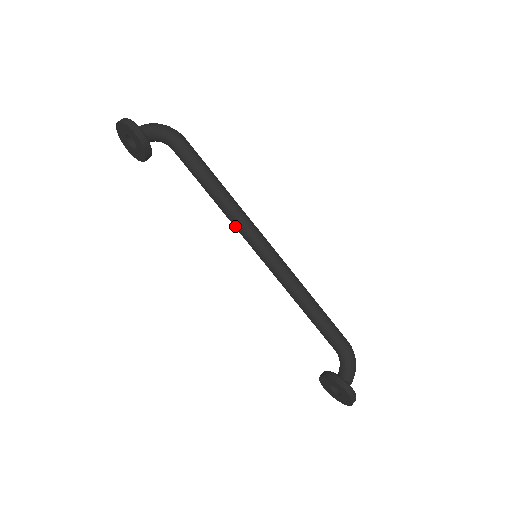
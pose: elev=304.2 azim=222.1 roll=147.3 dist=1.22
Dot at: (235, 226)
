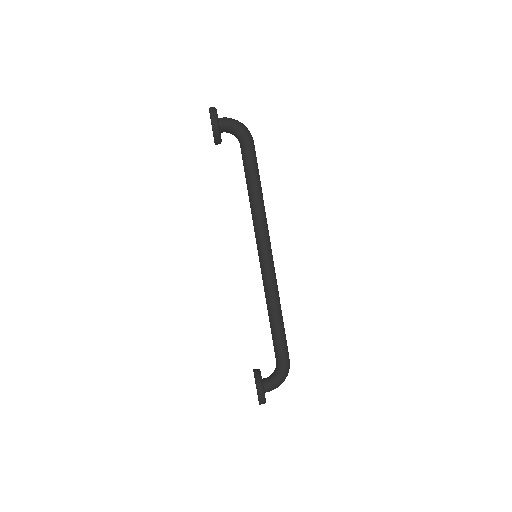
Dot at: occluded
